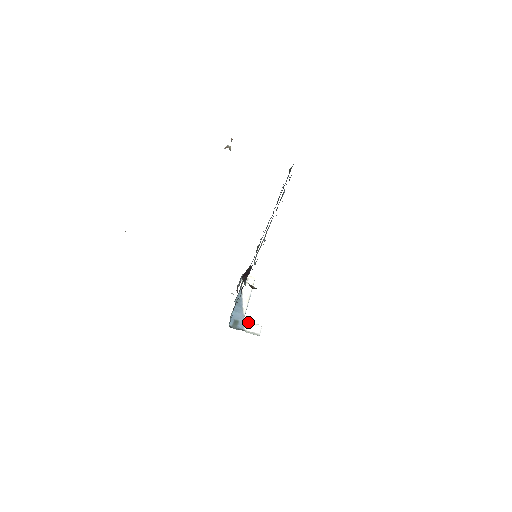
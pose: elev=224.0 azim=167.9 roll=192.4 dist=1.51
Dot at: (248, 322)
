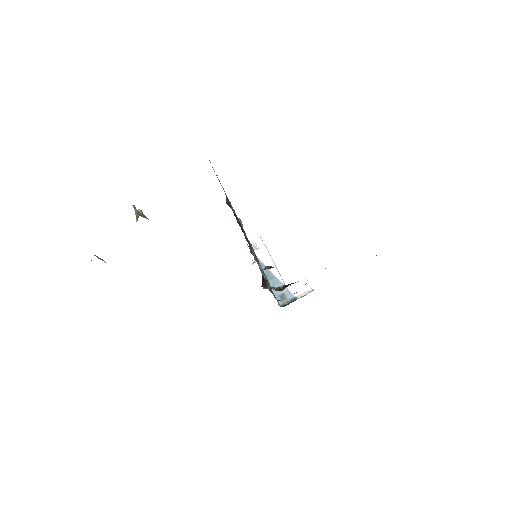
Dot at: (292, 287)
